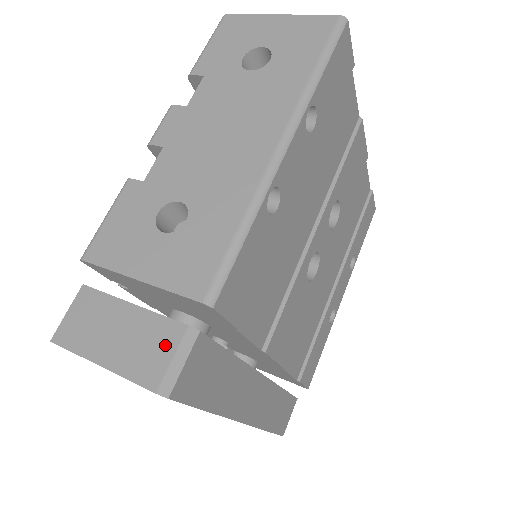
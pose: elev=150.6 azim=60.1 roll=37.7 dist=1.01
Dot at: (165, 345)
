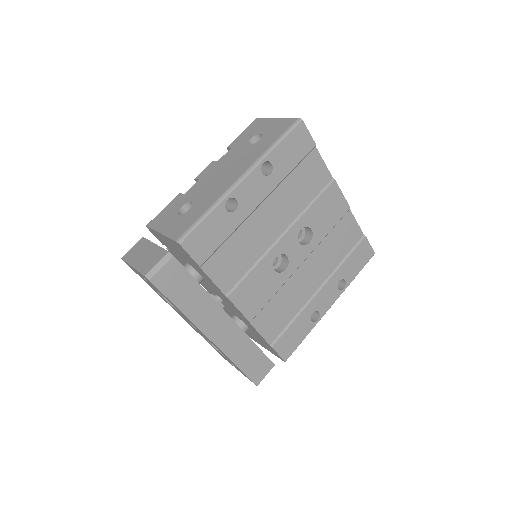
Dot at: (157, 259)
